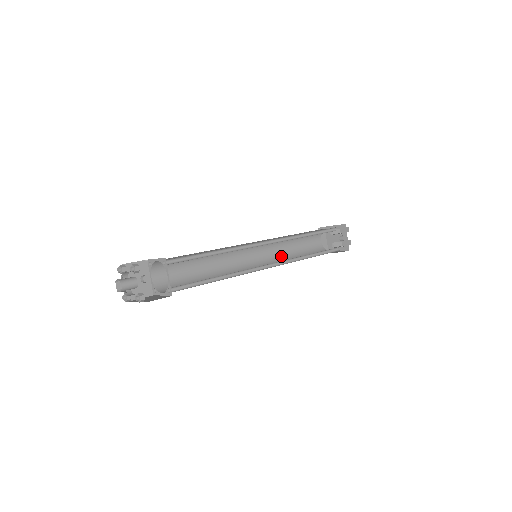
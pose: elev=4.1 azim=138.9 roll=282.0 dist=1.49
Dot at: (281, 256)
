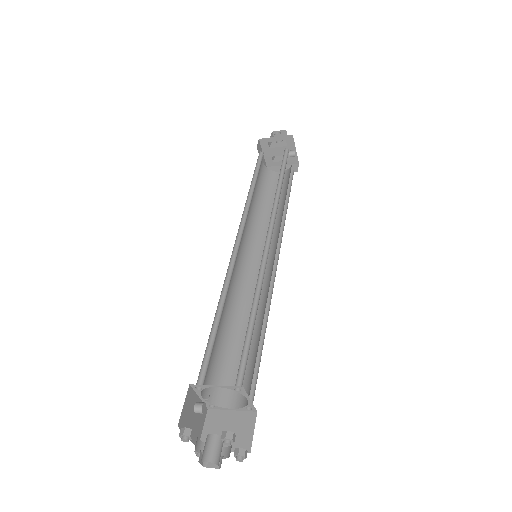
Dot at: (253, 221)
